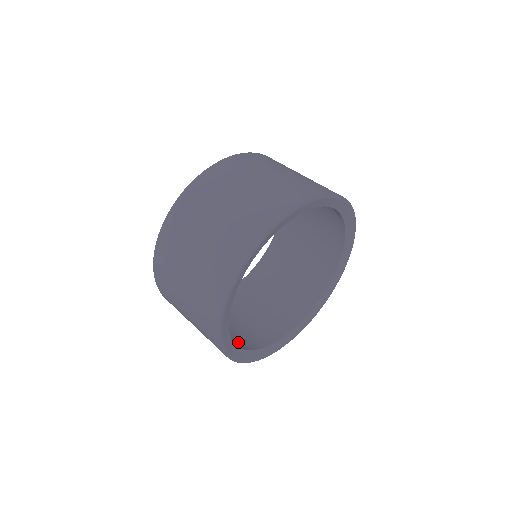
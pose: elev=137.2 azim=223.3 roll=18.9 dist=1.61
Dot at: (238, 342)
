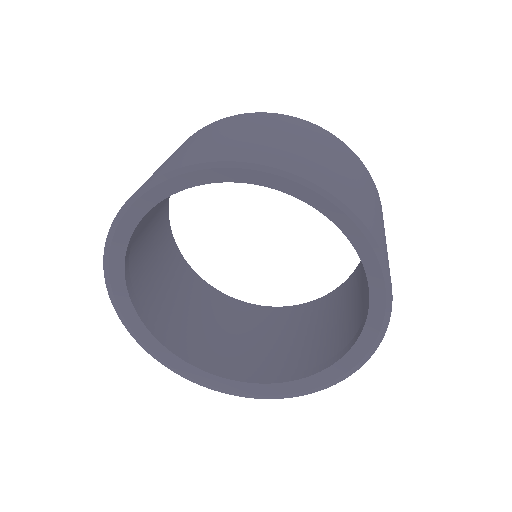
Dot at: (164, 326)
